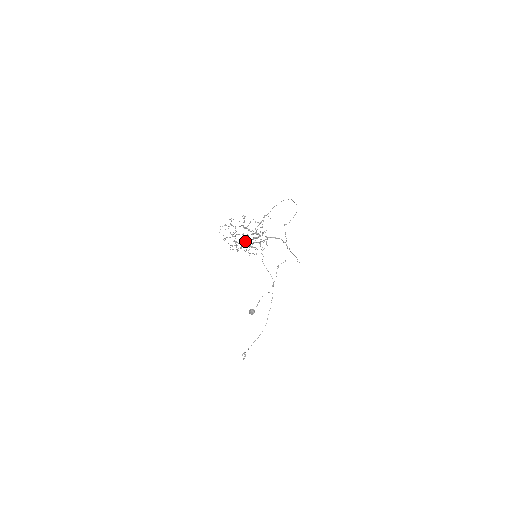
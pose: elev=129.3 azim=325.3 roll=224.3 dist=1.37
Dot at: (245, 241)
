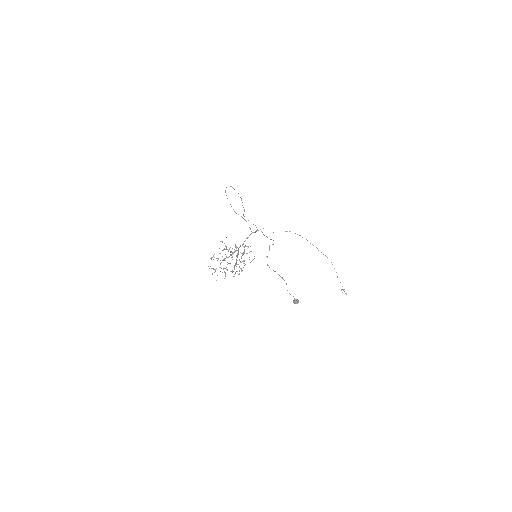
Dot at: (235, 265)
